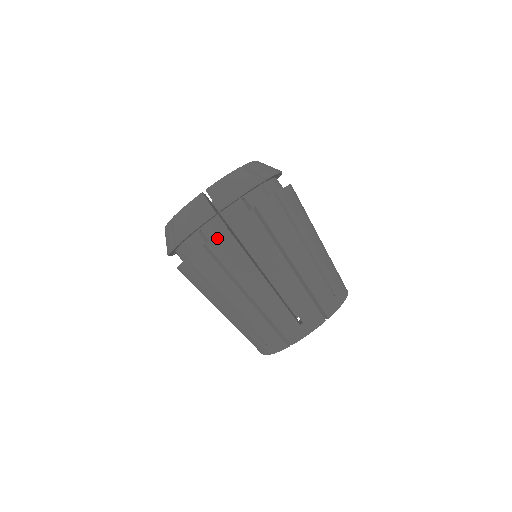
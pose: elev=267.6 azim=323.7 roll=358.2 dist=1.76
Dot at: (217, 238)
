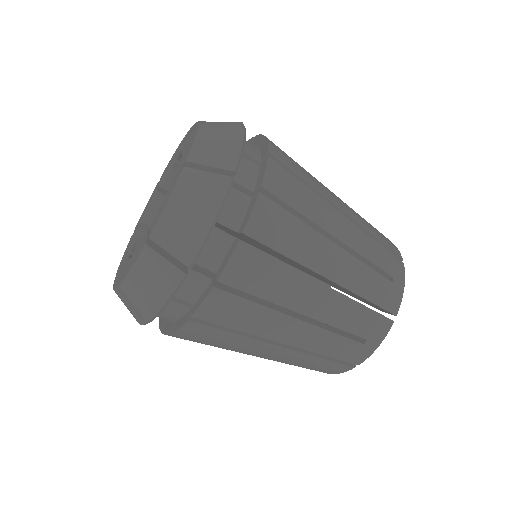
Dot at: (205, 305)
